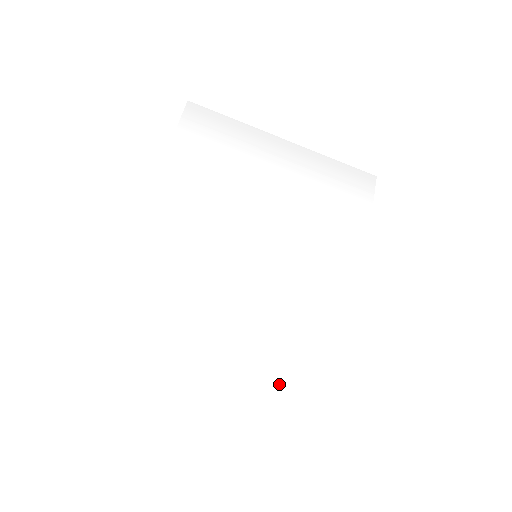
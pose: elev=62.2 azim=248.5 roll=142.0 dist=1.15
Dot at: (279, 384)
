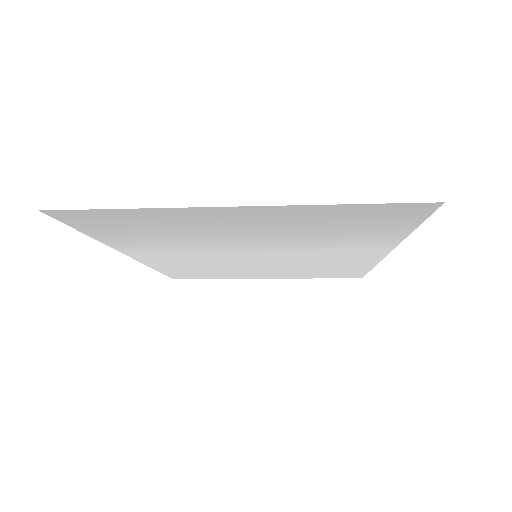
Dot at: (308, 274)
